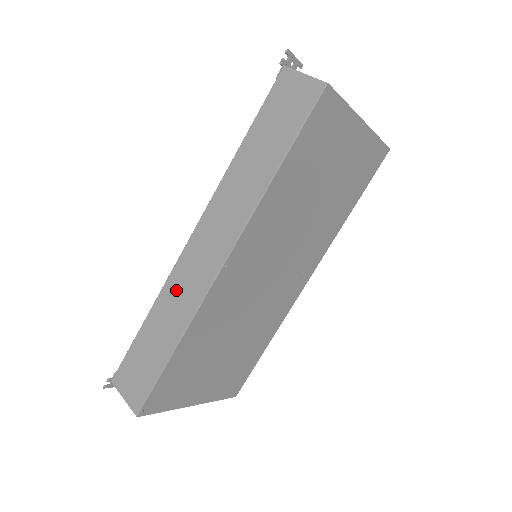
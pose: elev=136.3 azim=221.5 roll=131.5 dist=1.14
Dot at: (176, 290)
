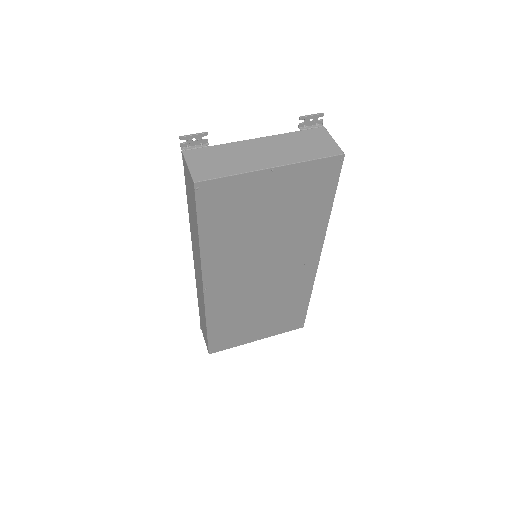
Dot at: (199, 291)
